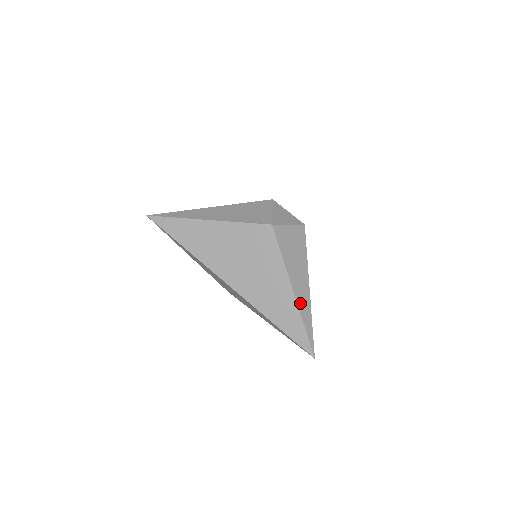
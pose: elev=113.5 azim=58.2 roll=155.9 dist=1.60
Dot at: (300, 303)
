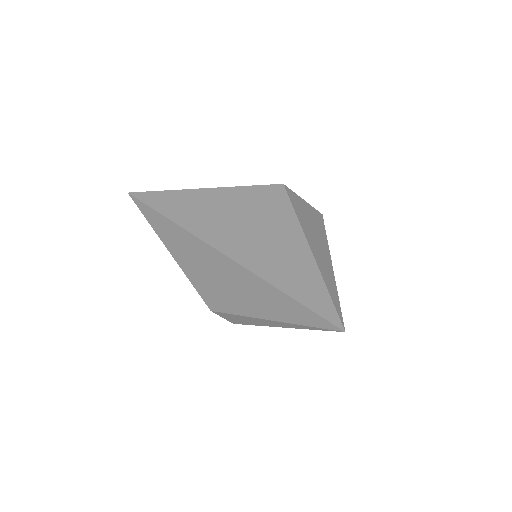
Dot at: (319, 263)
